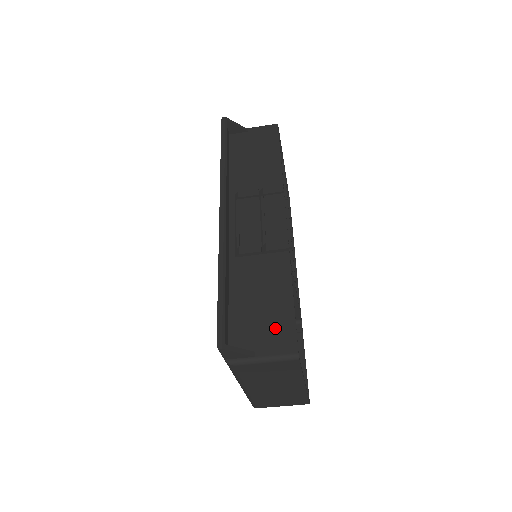
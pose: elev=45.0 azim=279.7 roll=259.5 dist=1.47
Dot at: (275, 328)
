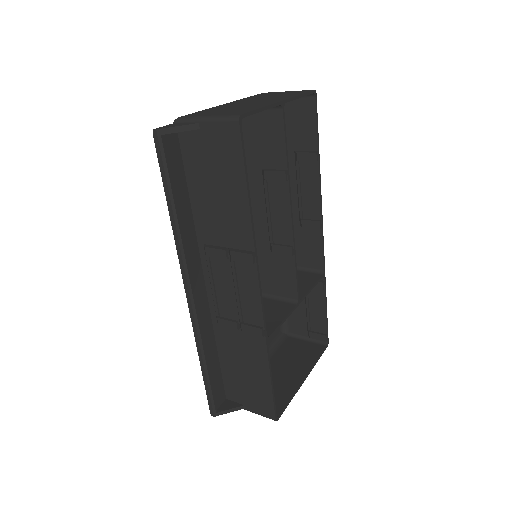
Dot at: (257, 396)
